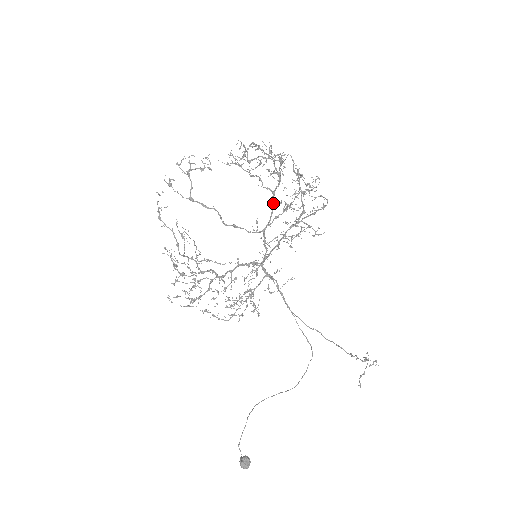
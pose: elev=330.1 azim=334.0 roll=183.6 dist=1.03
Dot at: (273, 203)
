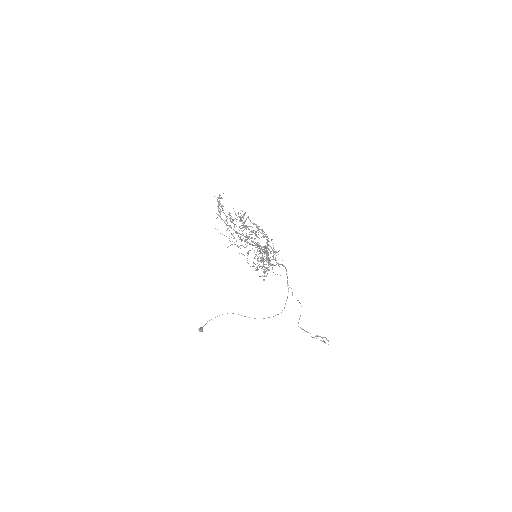
Dot at: (267, 240)
